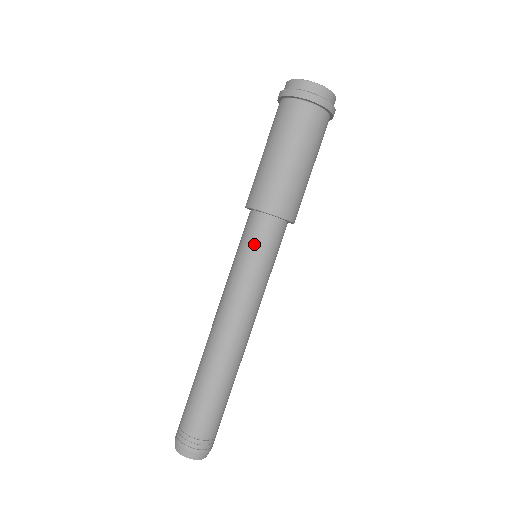
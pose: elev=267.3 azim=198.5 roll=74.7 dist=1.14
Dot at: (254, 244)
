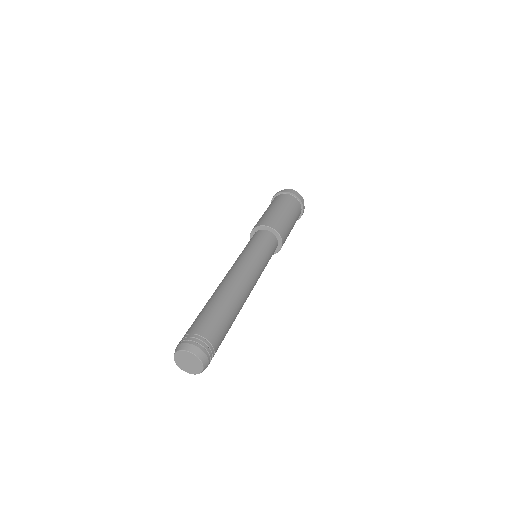
Dot at: (255, 240)
